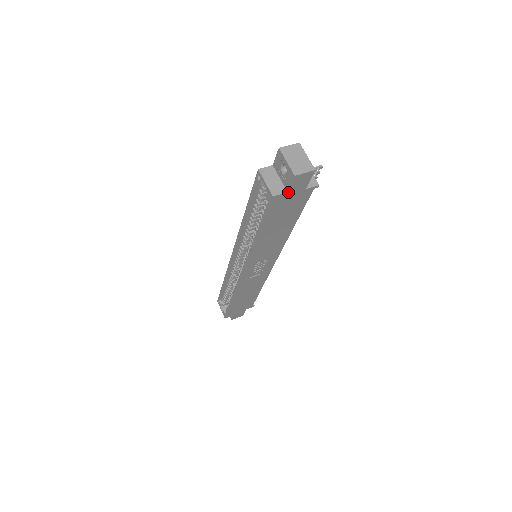
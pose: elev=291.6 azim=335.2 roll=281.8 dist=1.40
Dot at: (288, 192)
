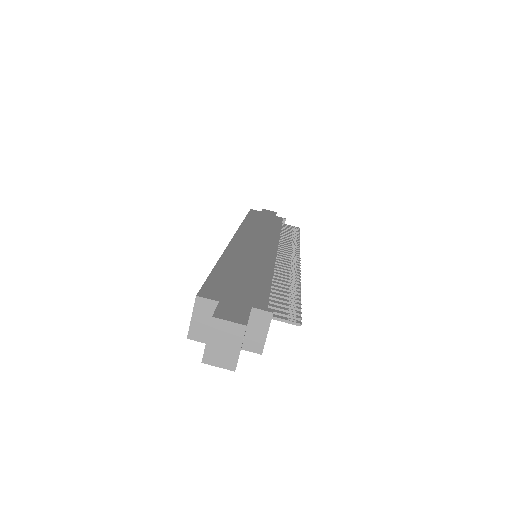
Dot at: occluded
